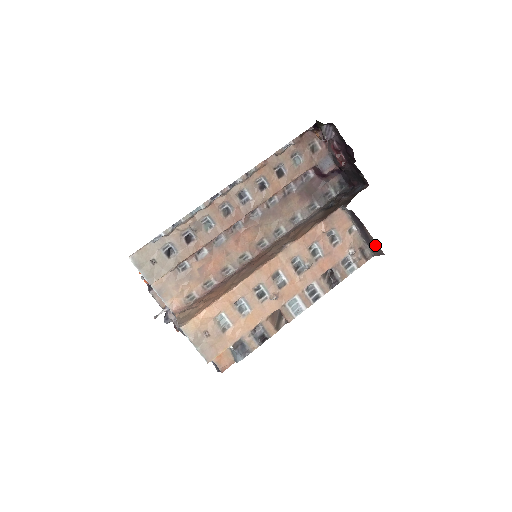
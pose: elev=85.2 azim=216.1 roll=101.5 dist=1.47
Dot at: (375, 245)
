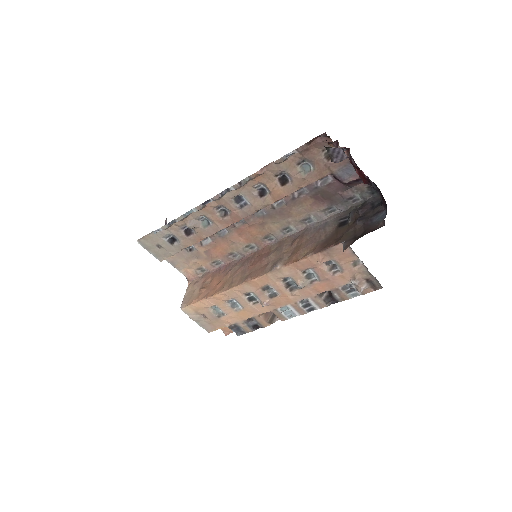
Dot at: occluded
